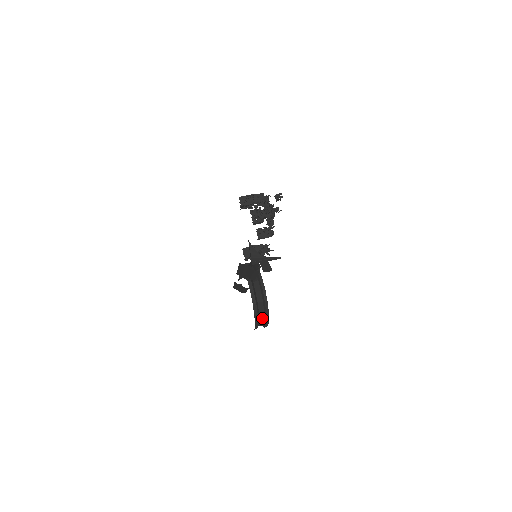
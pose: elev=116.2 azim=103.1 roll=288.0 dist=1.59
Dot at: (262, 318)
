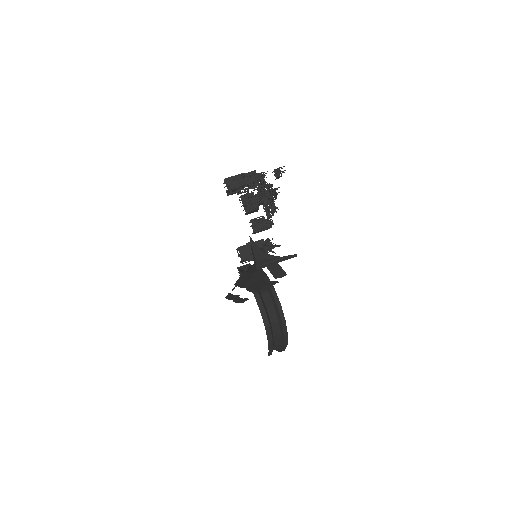
Dot at: (277, 343)
